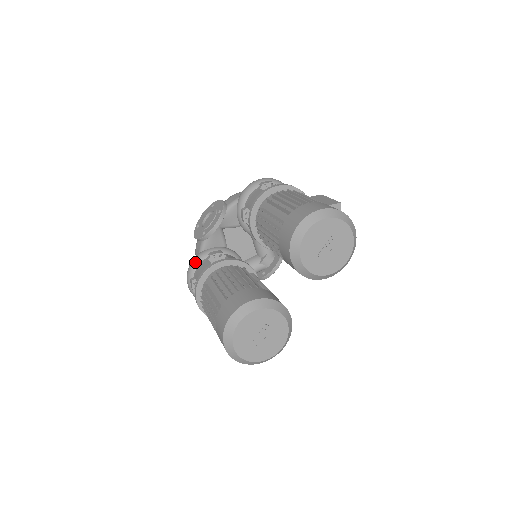
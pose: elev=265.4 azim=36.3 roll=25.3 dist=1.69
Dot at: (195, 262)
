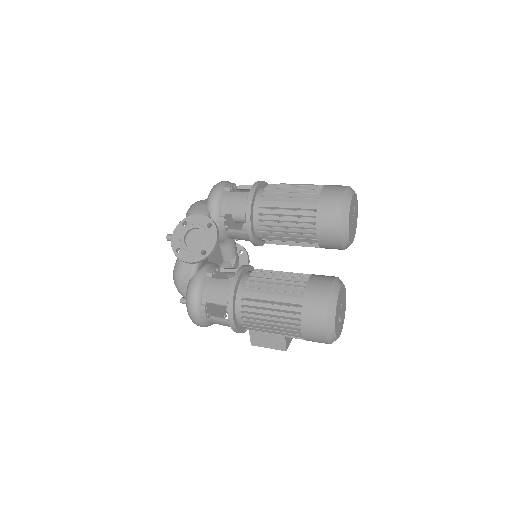
Dot at: (198, 287)
